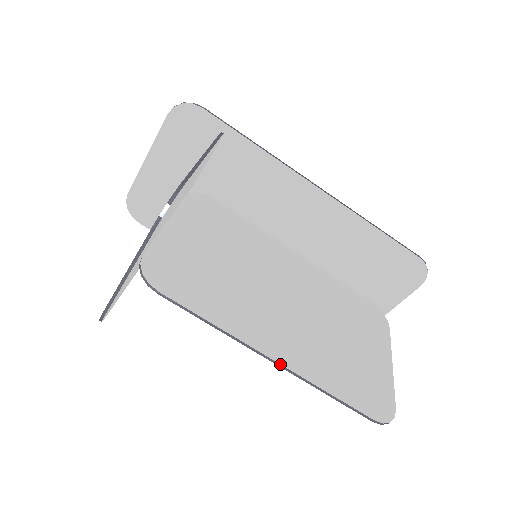
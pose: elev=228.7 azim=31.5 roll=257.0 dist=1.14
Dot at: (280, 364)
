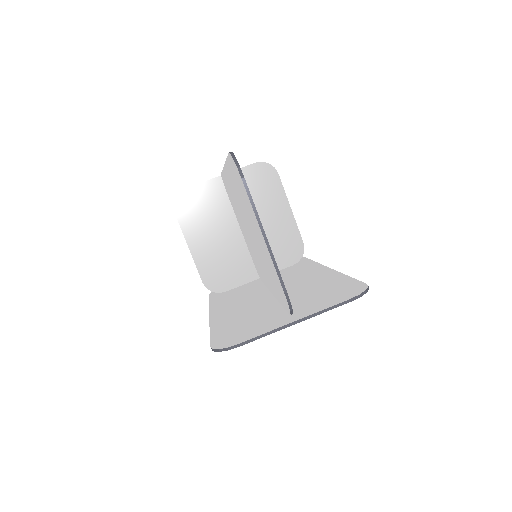
Dot at: occluded
